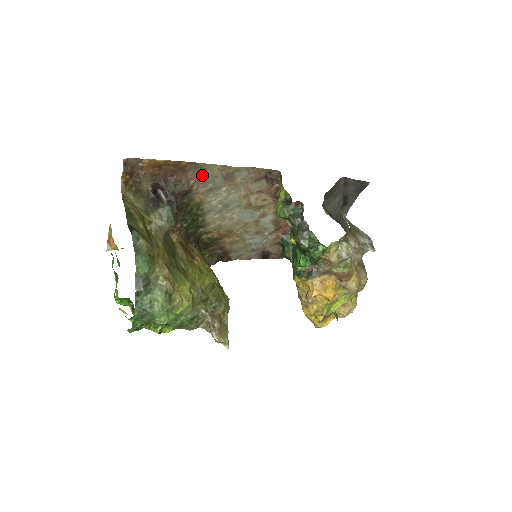
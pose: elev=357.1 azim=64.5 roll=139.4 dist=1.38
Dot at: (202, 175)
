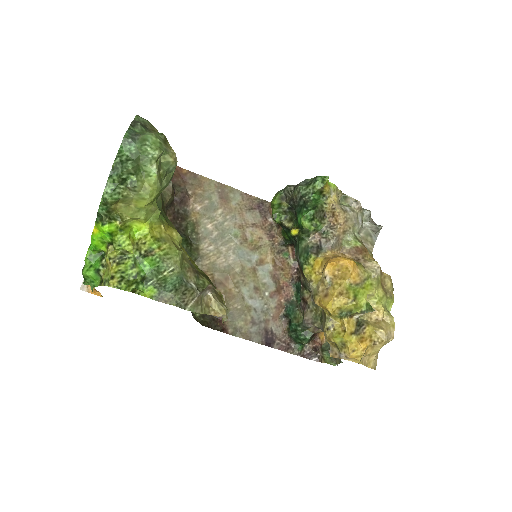
Dot at: (200, 189)
